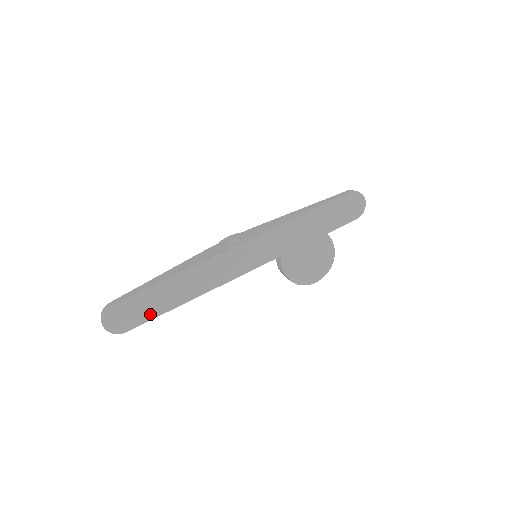
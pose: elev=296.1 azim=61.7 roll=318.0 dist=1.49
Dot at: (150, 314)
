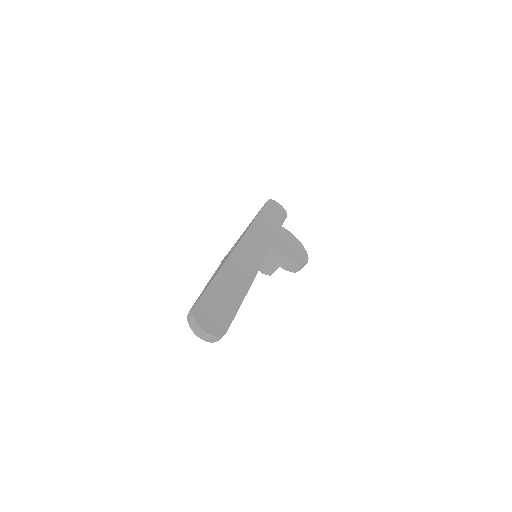
Dot at: (231, 309)
